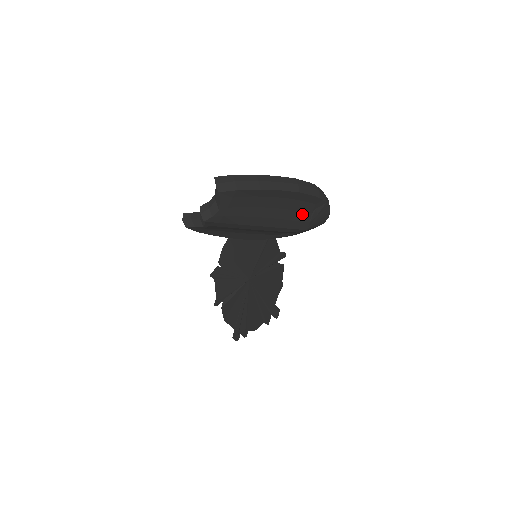
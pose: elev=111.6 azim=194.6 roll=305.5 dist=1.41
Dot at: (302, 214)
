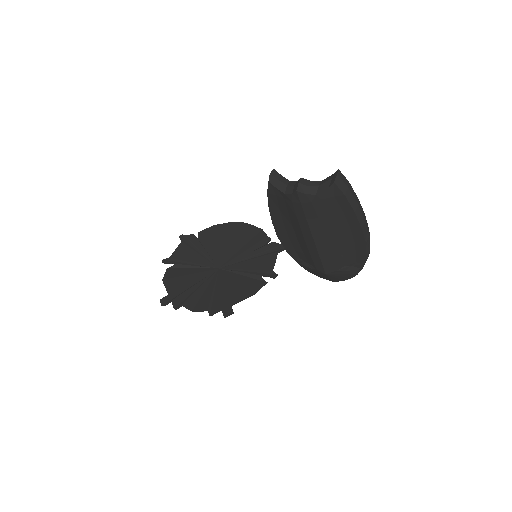
Dot at: (341, 260)
